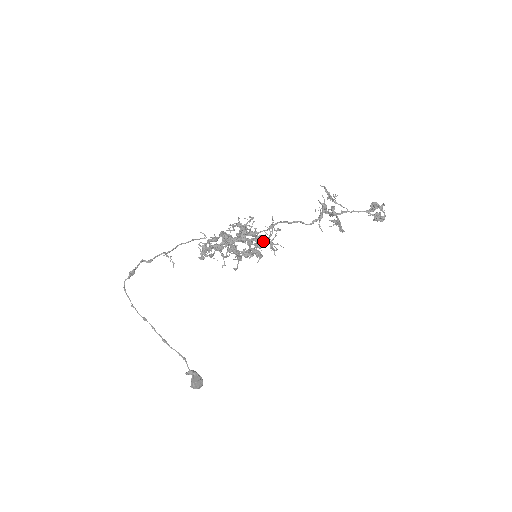
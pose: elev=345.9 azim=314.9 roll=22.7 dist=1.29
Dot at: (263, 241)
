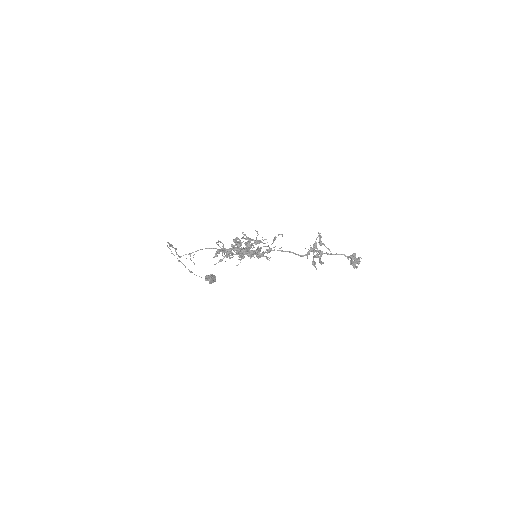
Dot at: (261, 255)
